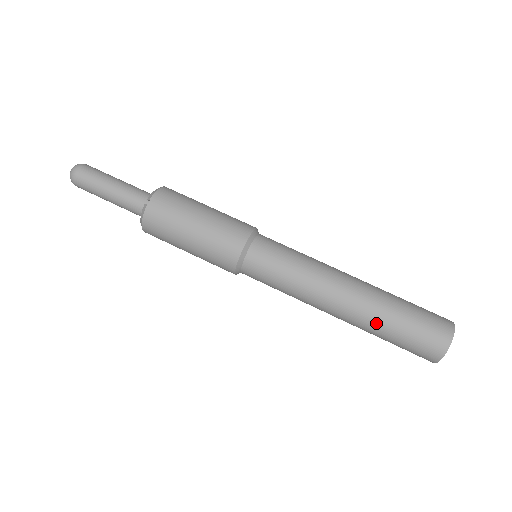
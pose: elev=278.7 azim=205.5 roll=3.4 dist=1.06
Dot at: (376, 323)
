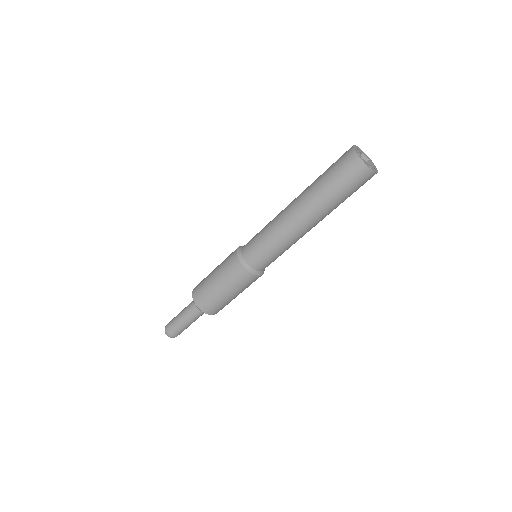
Dot at: (324, 202)
